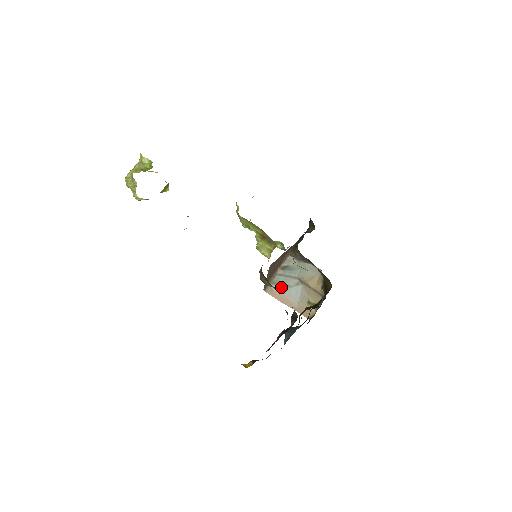
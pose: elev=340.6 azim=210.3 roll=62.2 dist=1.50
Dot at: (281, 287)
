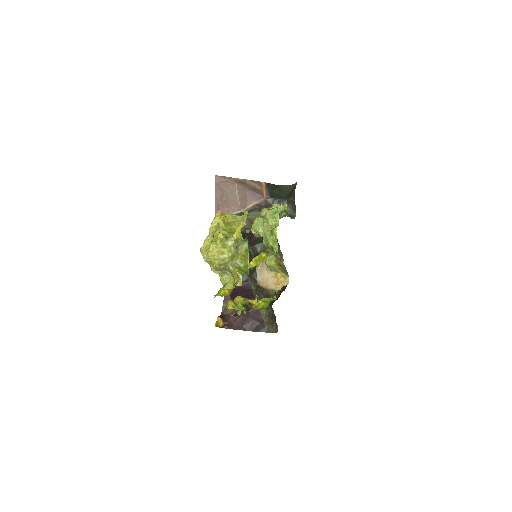
Dot at: occluded
